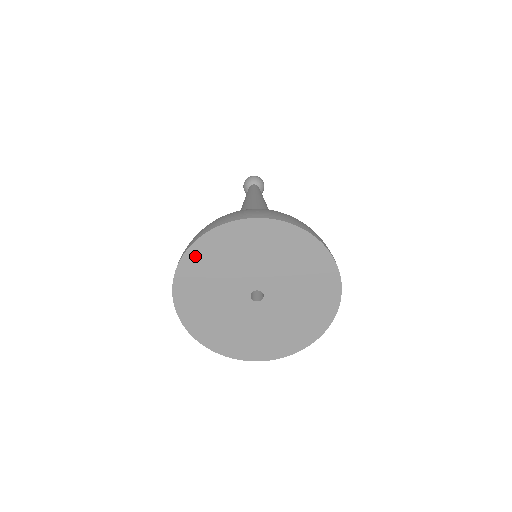
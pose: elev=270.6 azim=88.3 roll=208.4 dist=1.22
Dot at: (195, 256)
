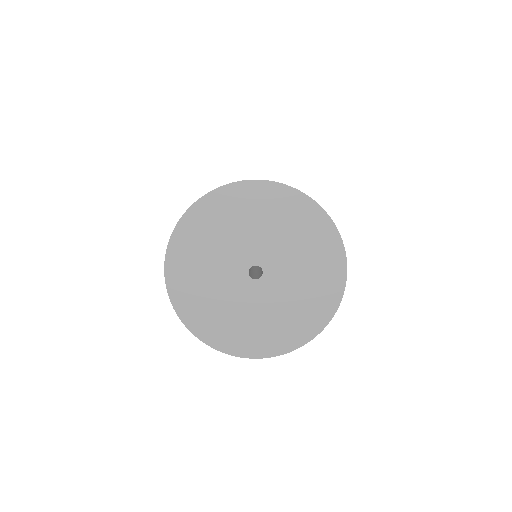
Dot at: (200, 212)
